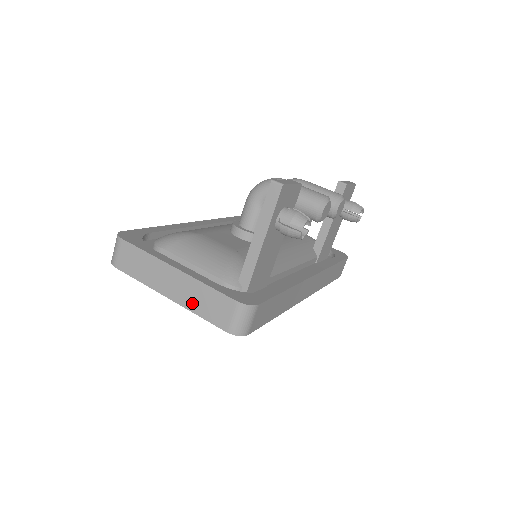
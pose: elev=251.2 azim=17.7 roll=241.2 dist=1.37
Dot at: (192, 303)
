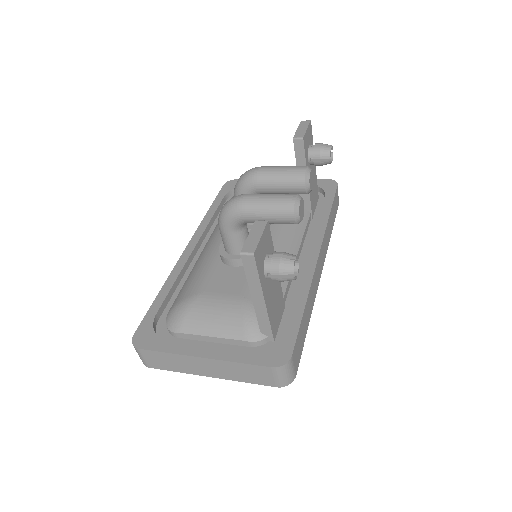
Dot at: (234, 376)
